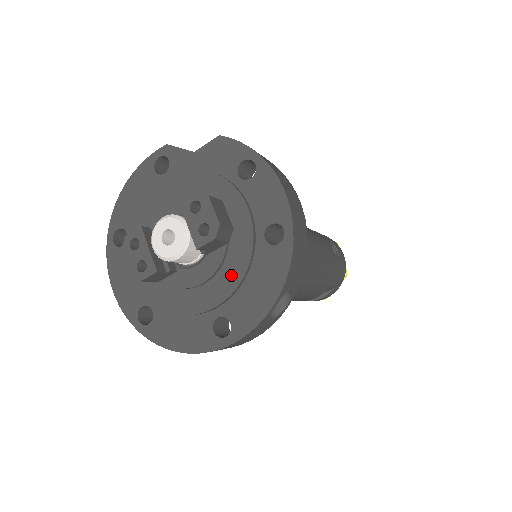
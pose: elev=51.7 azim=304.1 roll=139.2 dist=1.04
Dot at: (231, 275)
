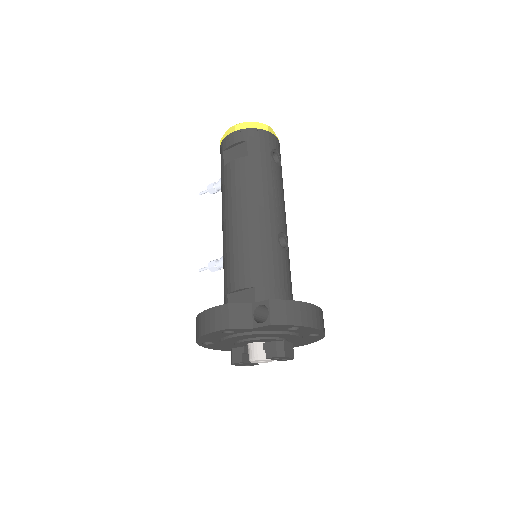
Dot at: occluded
